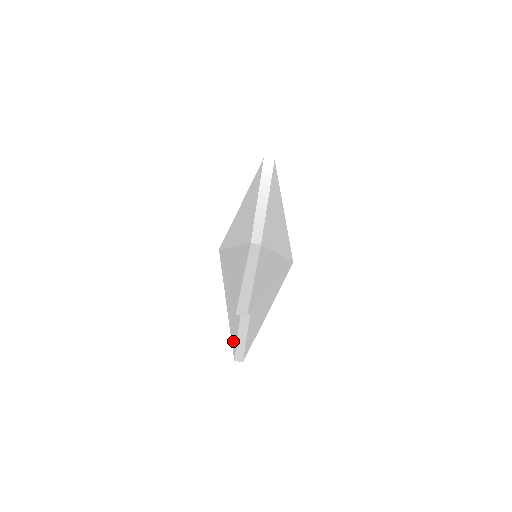
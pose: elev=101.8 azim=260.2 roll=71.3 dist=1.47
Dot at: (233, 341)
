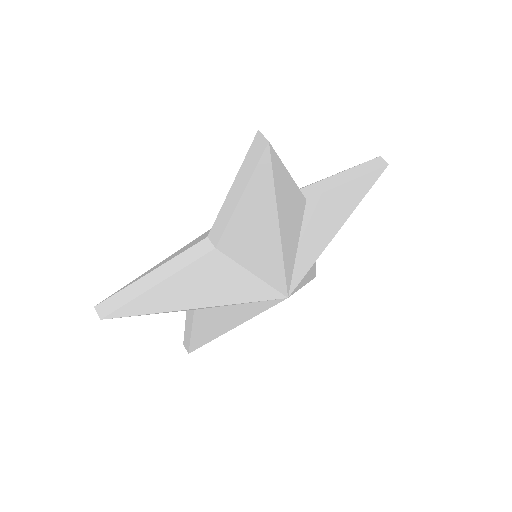
Dot at: (129, 284)
